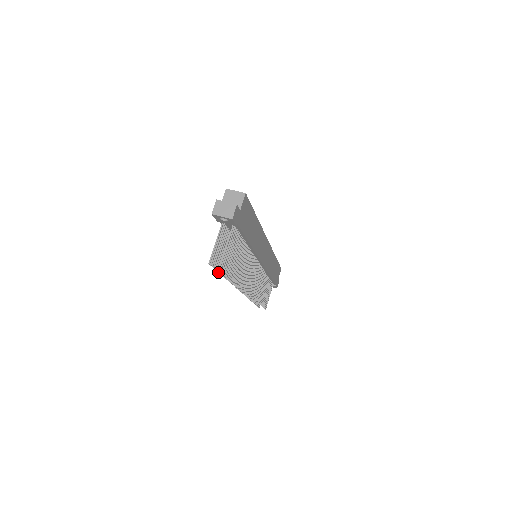
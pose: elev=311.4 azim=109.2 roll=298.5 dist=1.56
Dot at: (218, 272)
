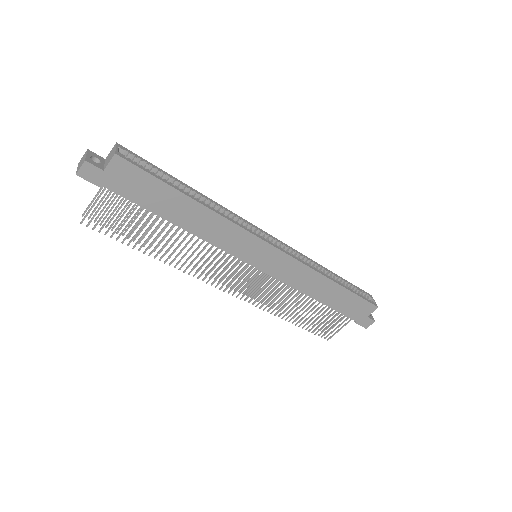
Dot at: (122, 235)
